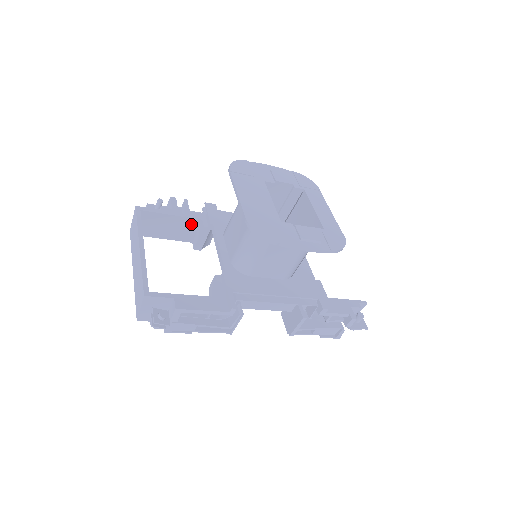
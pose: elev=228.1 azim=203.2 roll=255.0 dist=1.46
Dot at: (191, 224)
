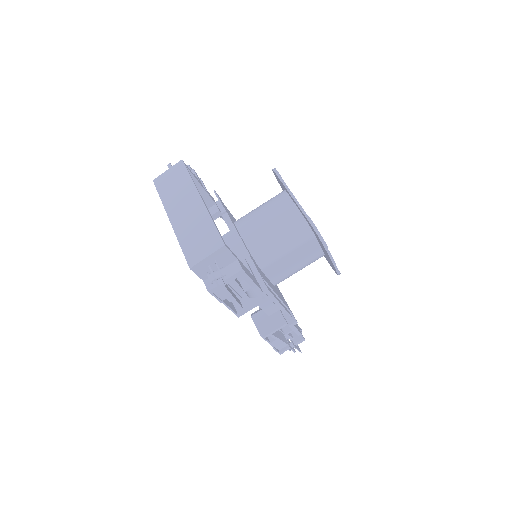
Dot at: (205, 203)
